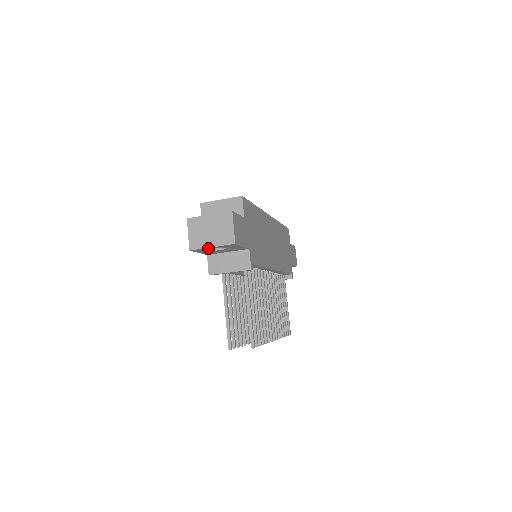
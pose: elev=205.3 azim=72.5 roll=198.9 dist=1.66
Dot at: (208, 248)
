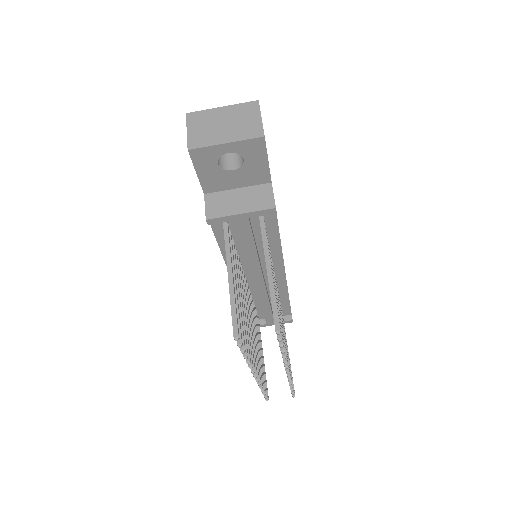
Dot at: (218, 149)
